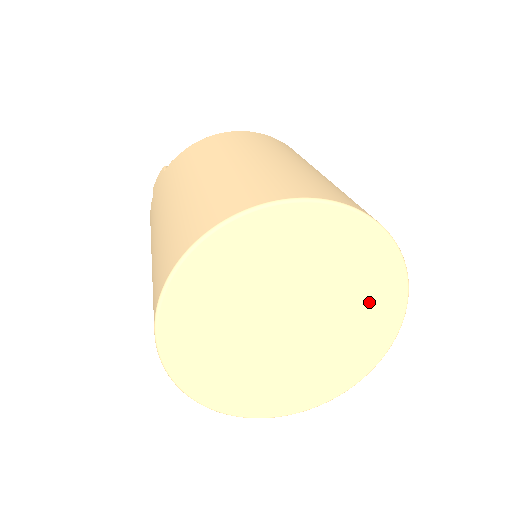
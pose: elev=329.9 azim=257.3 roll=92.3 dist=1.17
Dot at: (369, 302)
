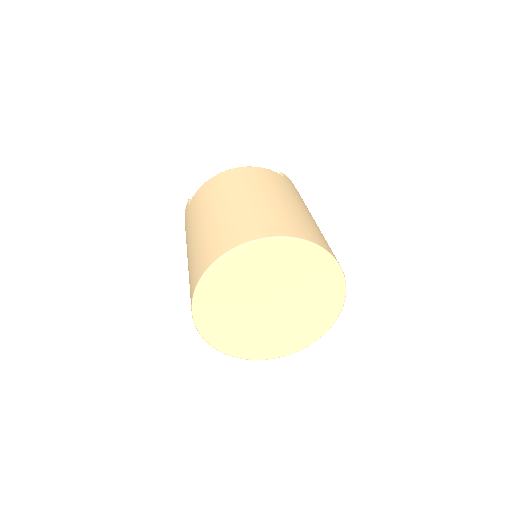
Dot at: (319, 285)
